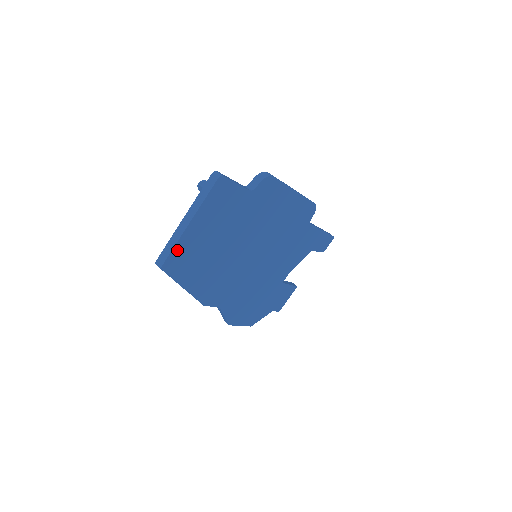
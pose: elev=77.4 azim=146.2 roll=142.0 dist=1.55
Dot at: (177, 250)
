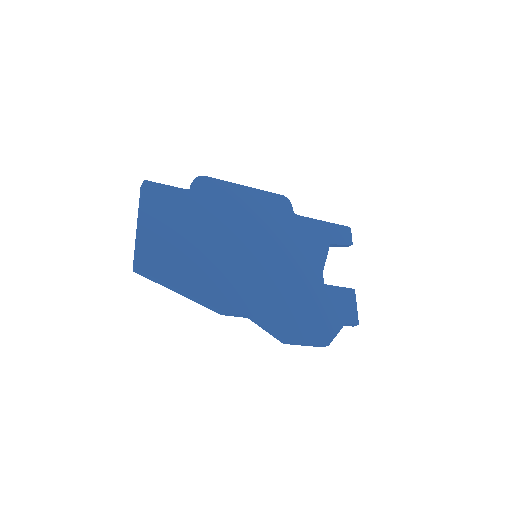
Dot at: (143, 249)
